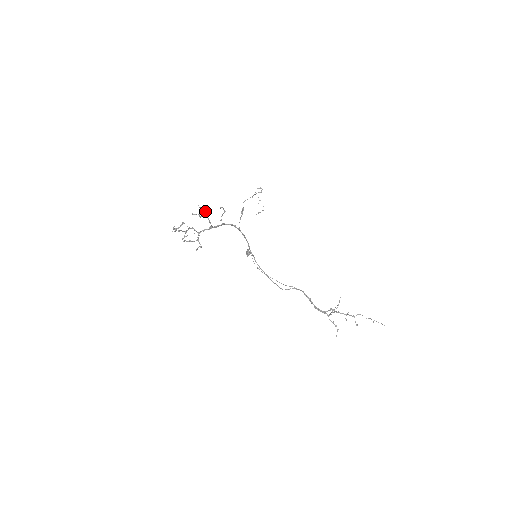
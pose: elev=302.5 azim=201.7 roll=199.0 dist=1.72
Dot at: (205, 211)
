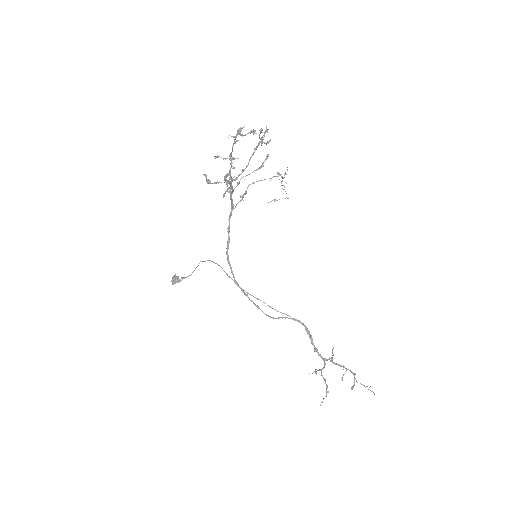
Dot at: (258, 144)
